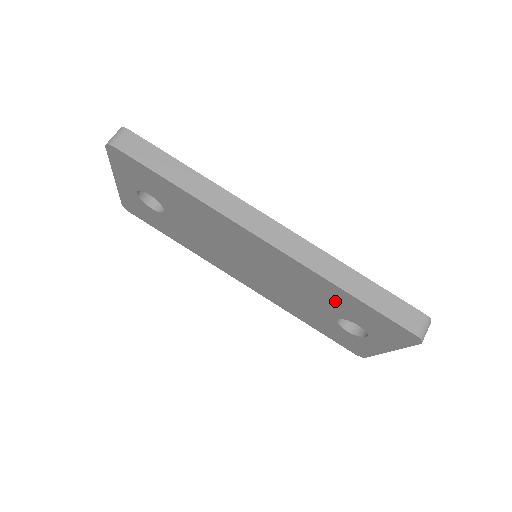
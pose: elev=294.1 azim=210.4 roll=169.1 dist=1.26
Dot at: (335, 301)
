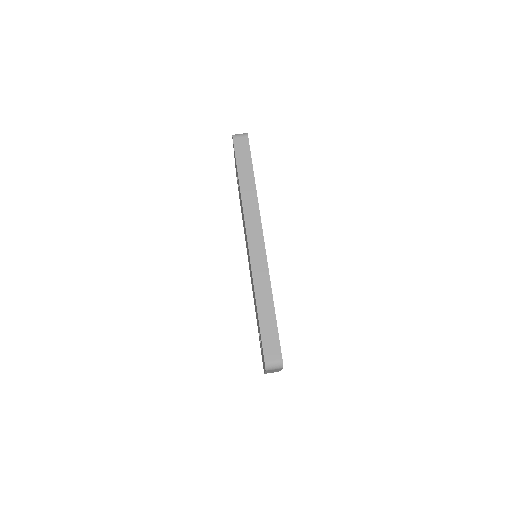
Dot at: occluded
